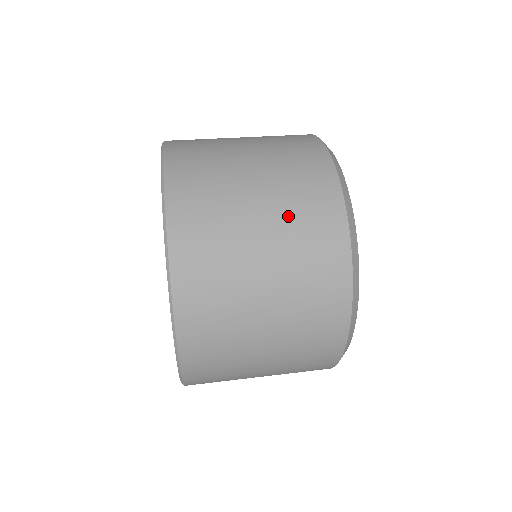
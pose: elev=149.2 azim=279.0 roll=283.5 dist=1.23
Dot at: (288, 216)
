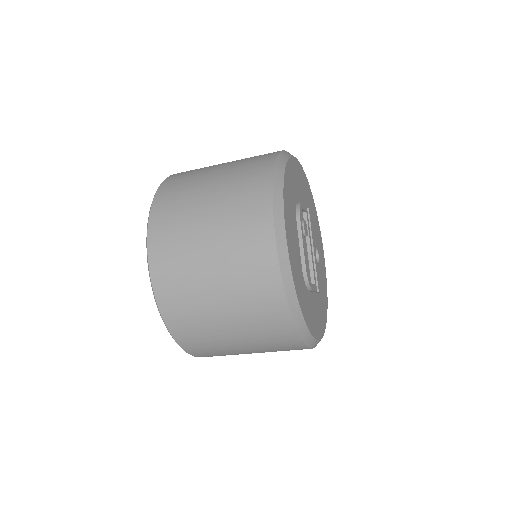
Dot at: occluded
